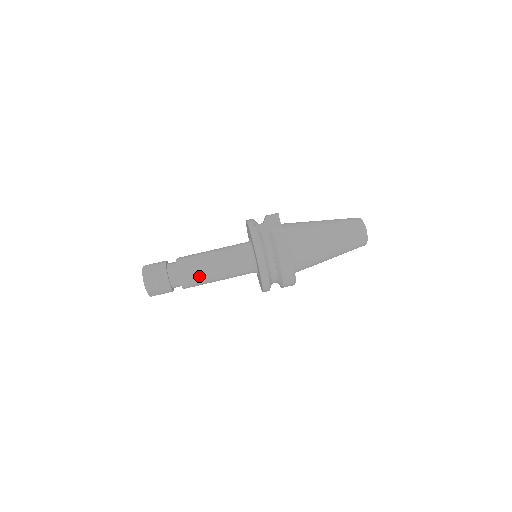
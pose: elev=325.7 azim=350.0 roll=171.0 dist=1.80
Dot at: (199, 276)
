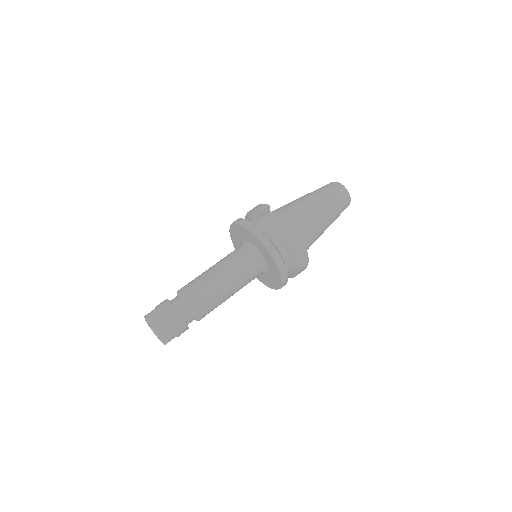
Dot at: (215, 303)
